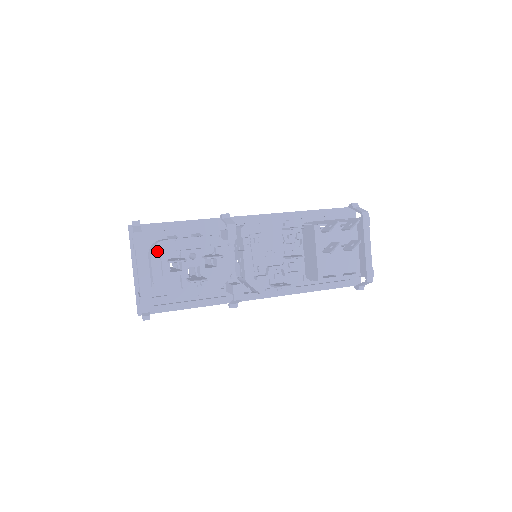
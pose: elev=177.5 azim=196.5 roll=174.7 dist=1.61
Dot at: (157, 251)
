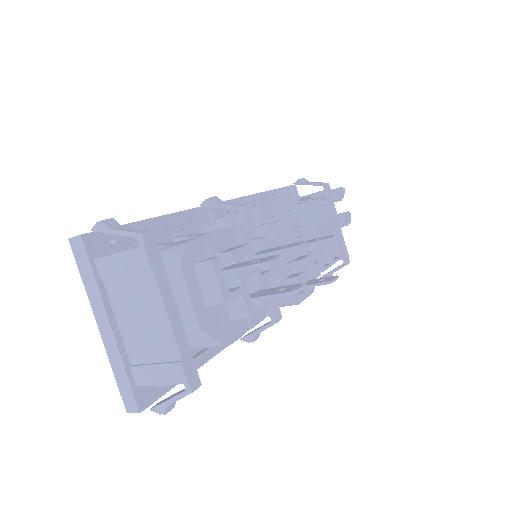
Dot at: (188, 263)
